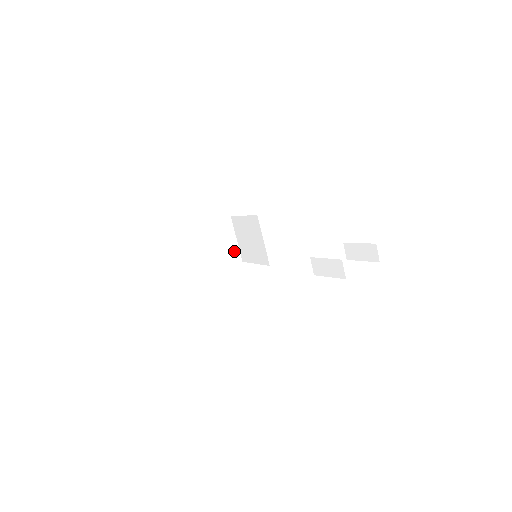
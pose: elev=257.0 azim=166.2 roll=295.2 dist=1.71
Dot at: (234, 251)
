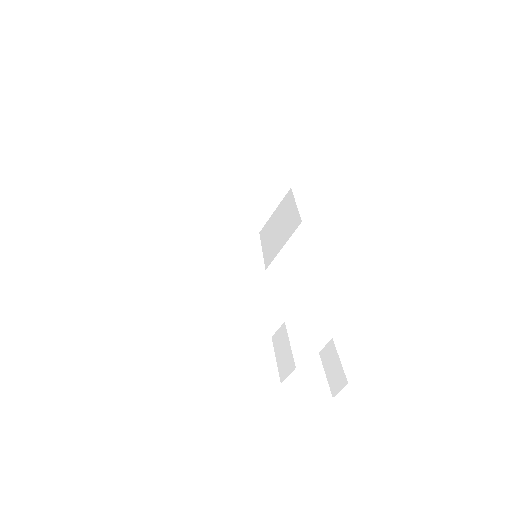
Dot at: (261, 217)
